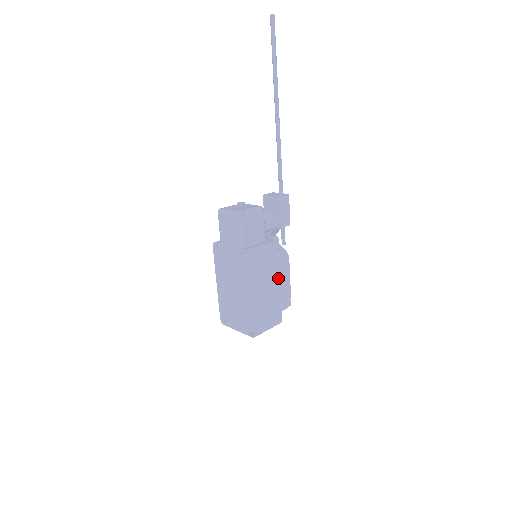
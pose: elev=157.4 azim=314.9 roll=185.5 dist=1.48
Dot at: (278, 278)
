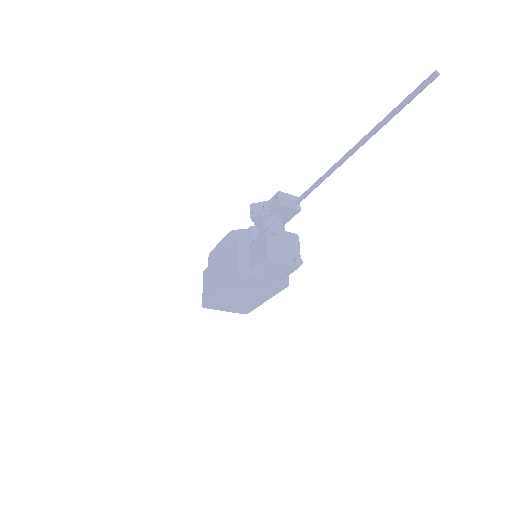
Dot at: occluded
